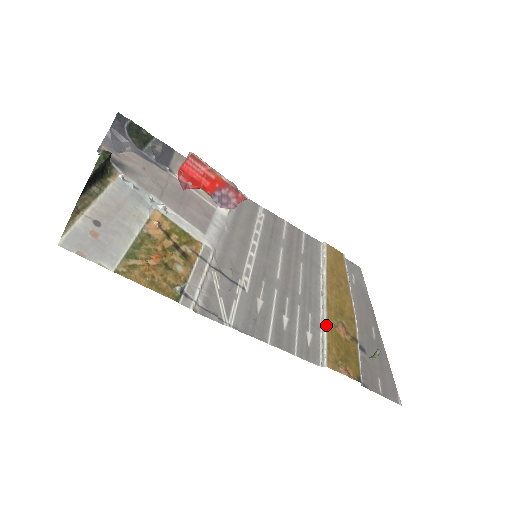
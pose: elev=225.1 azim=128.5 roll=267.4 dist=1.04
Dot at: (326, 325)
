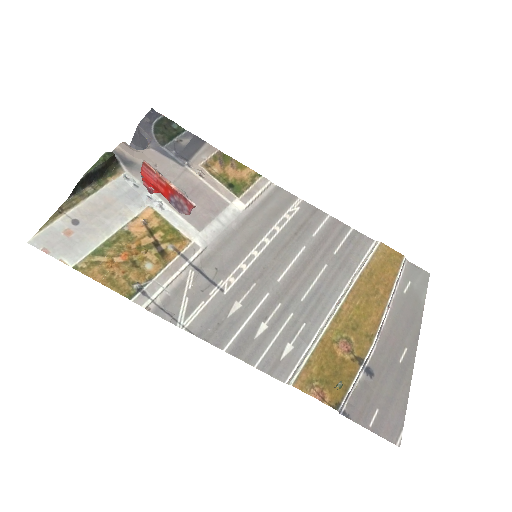
Dot at: (319, 339)
